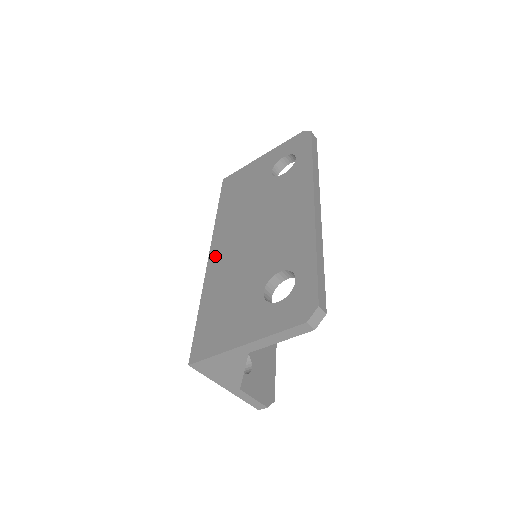
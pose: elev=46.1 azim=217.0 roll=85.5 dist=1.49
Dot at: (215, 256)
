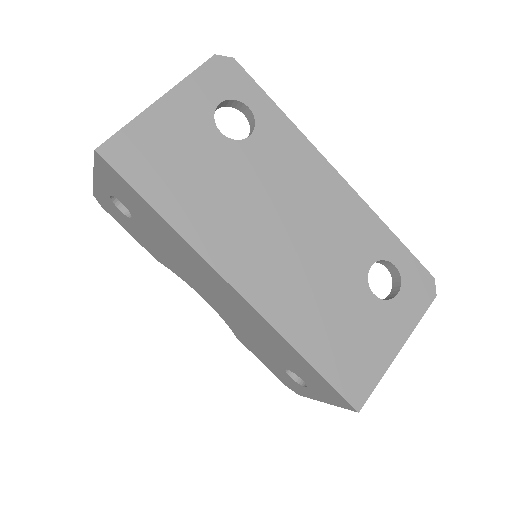
Dot at: (252, 287)
